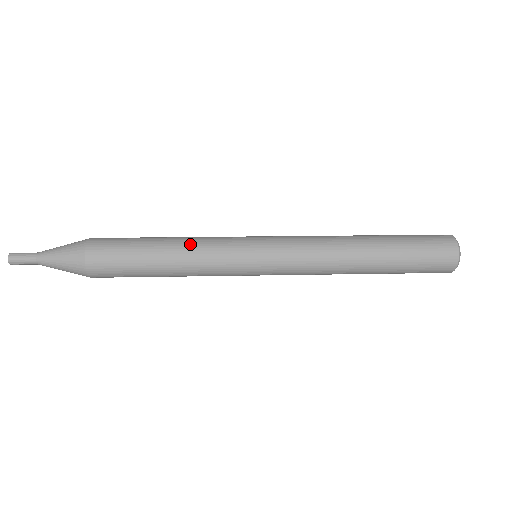
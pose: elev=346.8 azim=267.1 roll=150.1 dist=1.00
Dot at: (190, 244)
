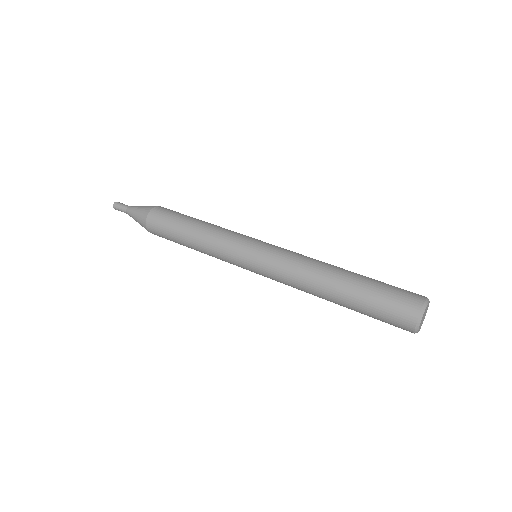
Dot at: (204, 247)
